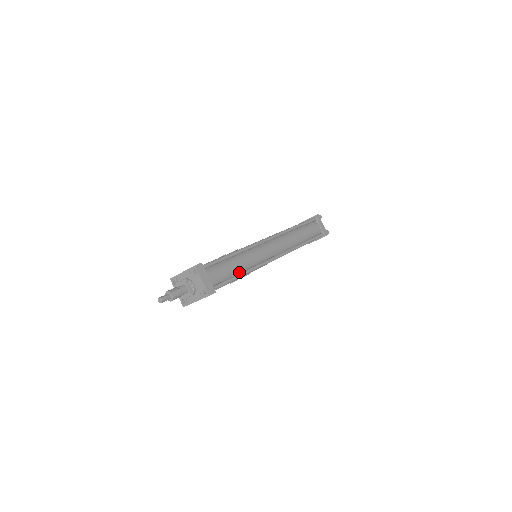
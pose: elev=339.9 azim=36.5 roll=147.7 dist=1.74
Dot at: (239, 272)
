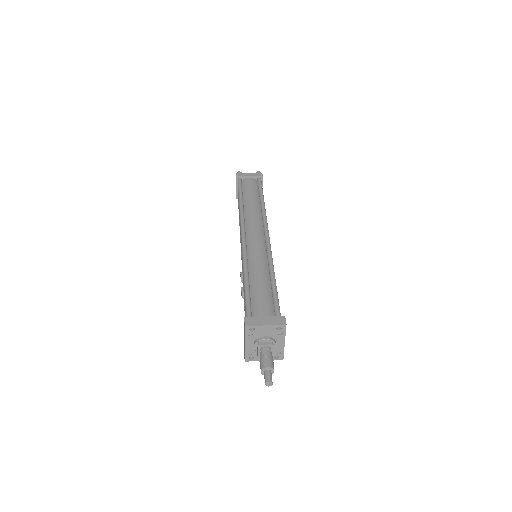
Dot at: (269, 281)
